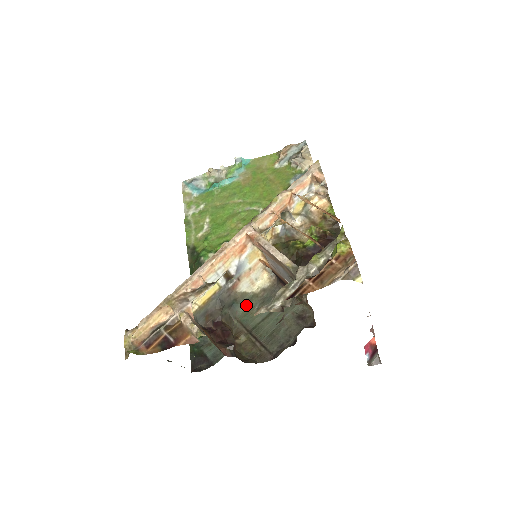
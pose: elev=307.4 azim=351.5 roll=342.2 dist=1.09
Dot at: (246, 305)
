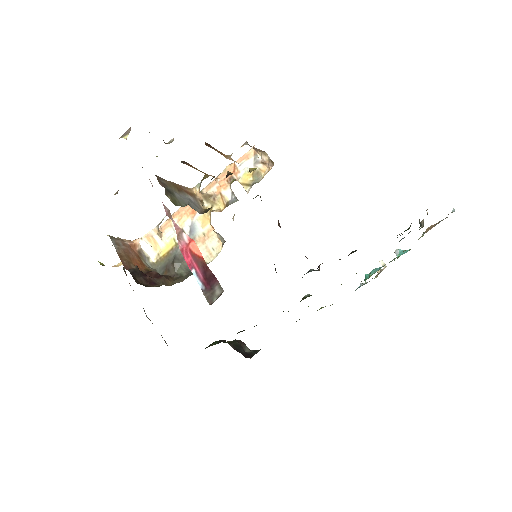
Dot at: occluded
